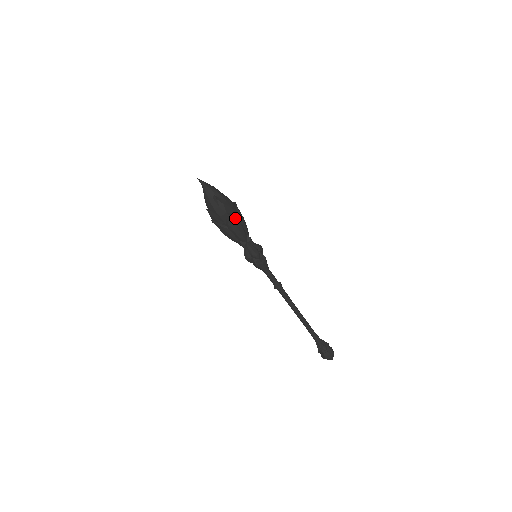
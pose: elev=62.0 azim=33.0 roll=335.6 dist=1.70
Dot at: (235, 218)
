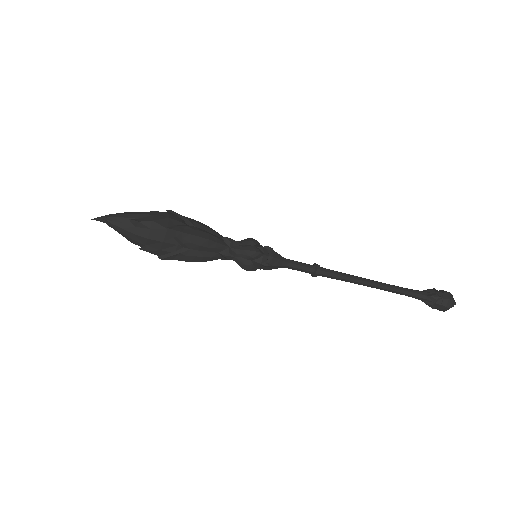
Dot at: (185, 227)
